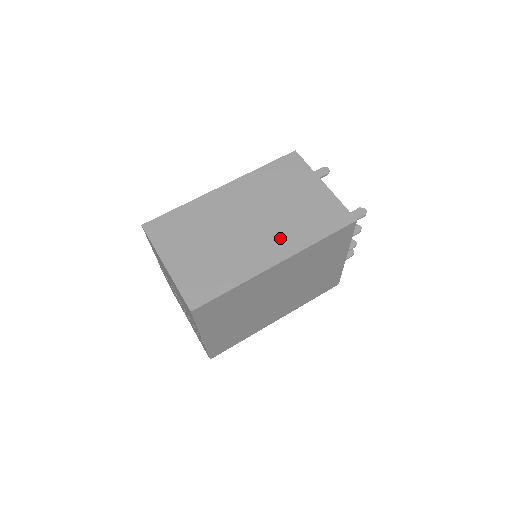
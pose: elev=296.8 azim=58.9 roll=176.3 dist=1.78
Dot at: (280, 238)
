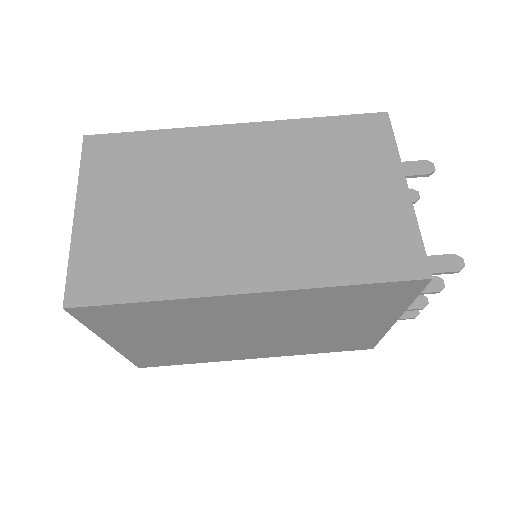
Dot at: (277, 249)
